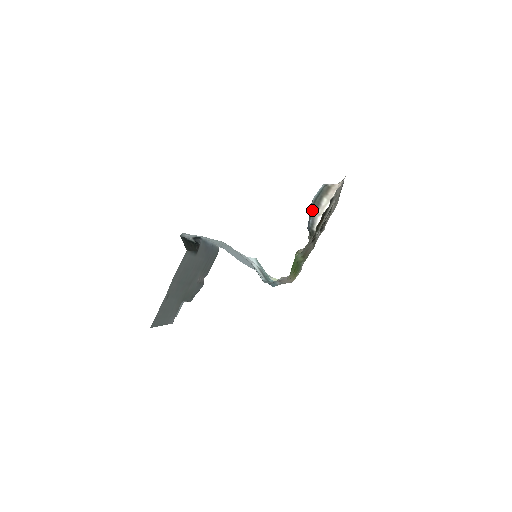
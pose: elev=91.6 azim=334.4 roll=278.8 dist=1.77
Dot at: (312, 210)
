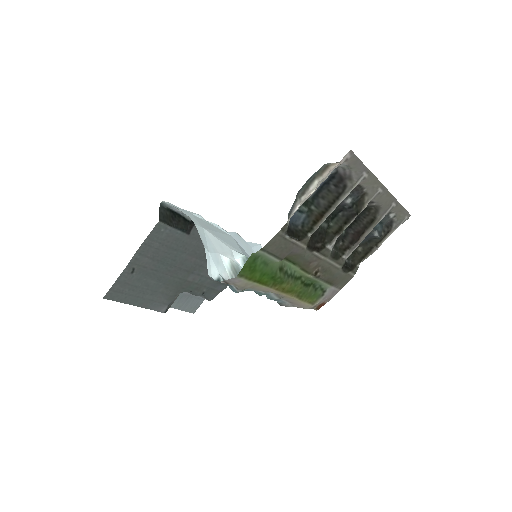
Dot at: (297, 195)
